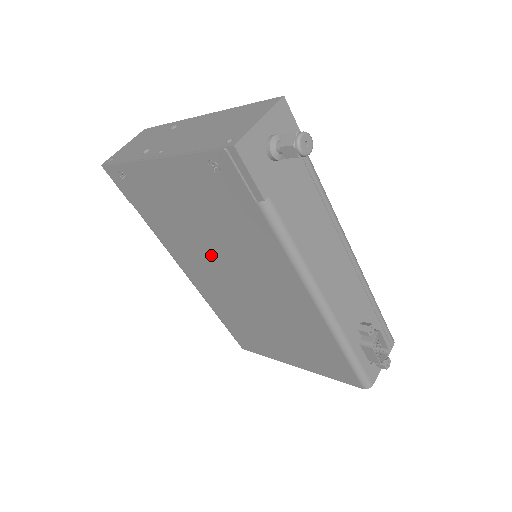
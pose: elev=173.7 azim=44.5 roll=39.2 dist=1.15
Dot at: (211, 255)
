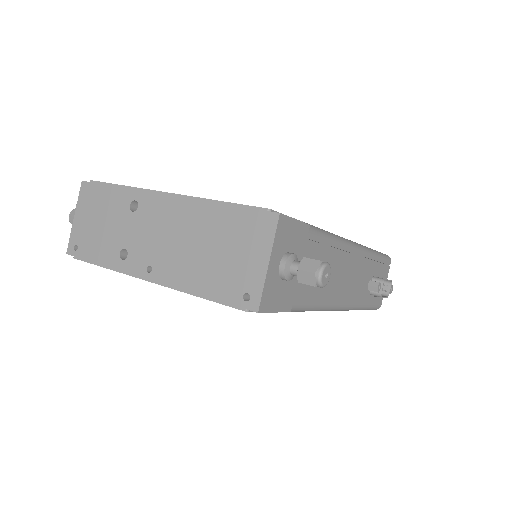
Dot at: occluded
